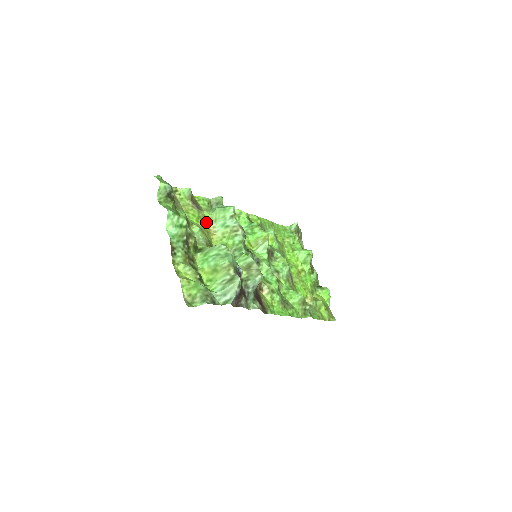
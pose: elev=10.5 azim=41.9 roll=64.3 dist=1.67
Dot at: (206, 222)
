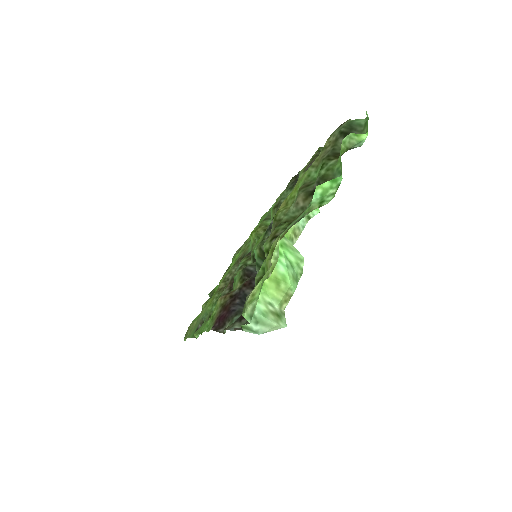
Dot at: occluded
